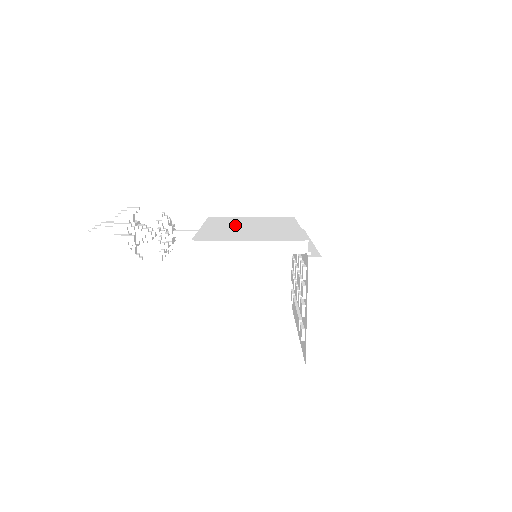
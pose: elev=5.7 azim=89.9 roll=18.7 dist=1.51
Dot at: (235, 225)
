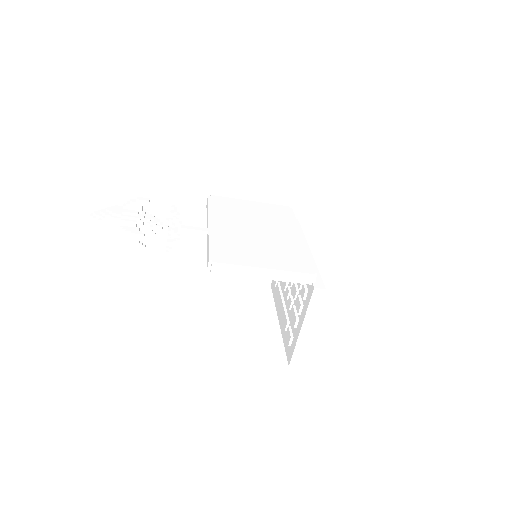
Dot at: (241, 224)
